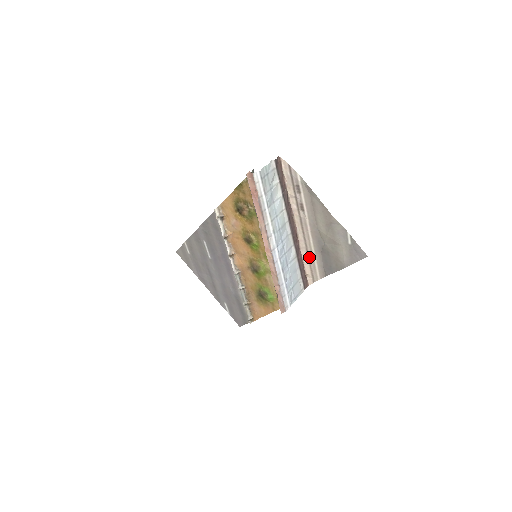
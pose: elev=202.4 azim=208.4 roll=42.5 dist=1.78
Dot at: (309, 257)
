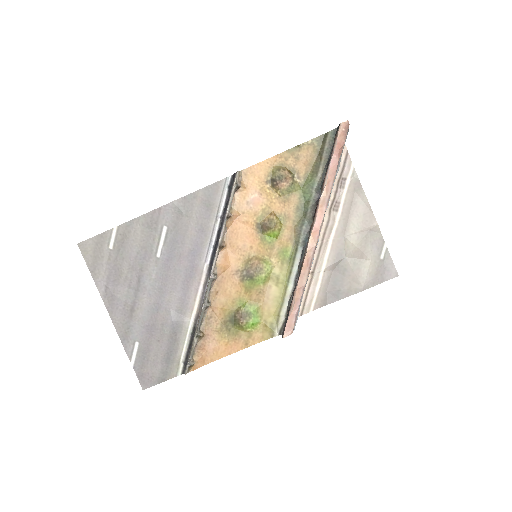
Dot at: (313, 276)
